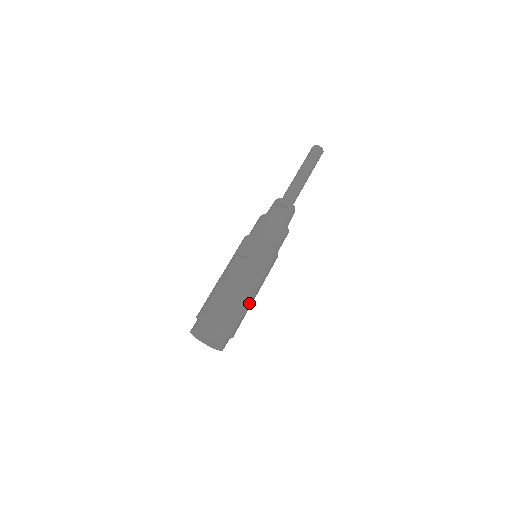
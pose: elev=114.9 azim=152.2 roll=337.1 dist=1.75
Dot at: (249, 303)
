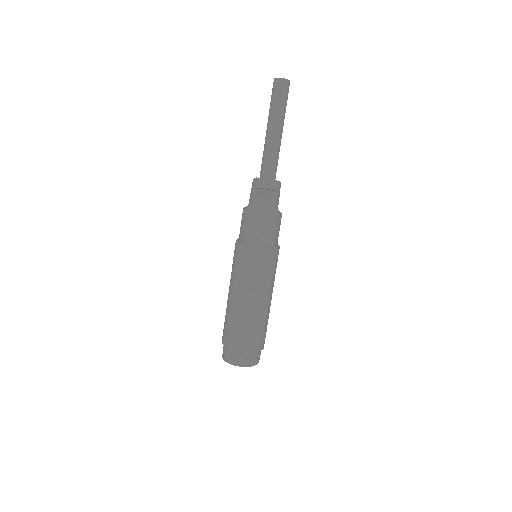
Dot at: occluded
